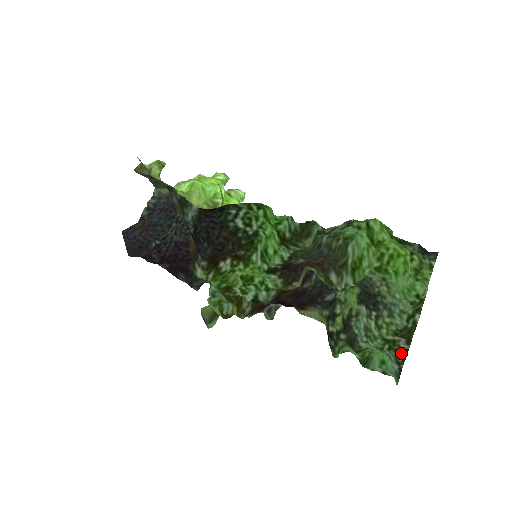
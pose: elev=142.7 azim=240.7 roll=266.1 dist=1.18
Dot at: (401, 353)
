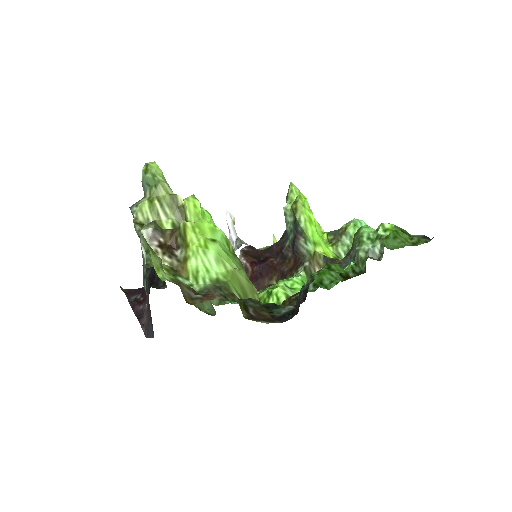
Dot at: occluded
